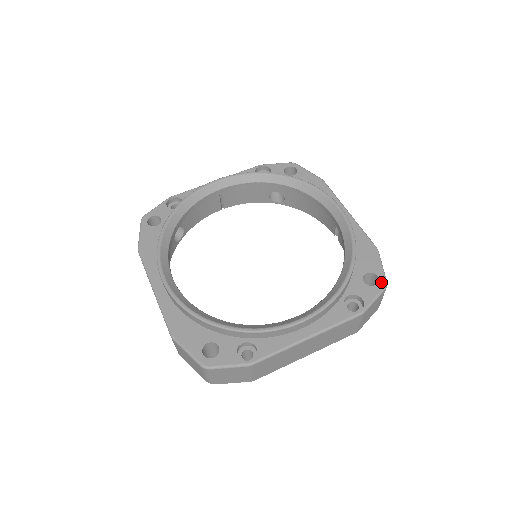
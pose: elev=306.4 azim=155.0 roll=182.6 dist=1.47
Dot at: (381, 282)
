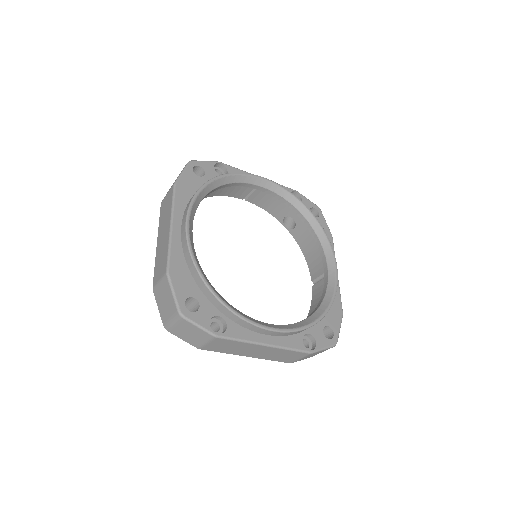
Dot at: (334, 339)
